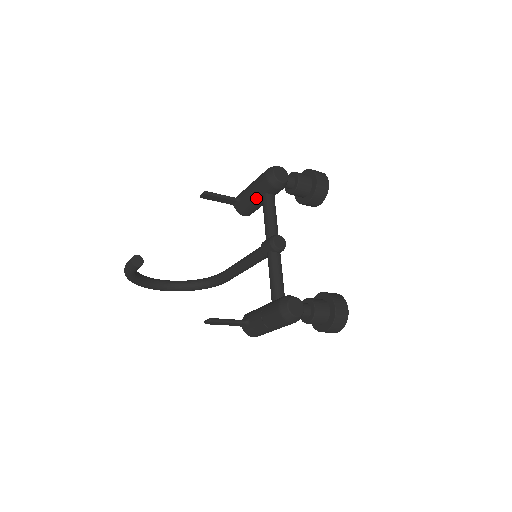
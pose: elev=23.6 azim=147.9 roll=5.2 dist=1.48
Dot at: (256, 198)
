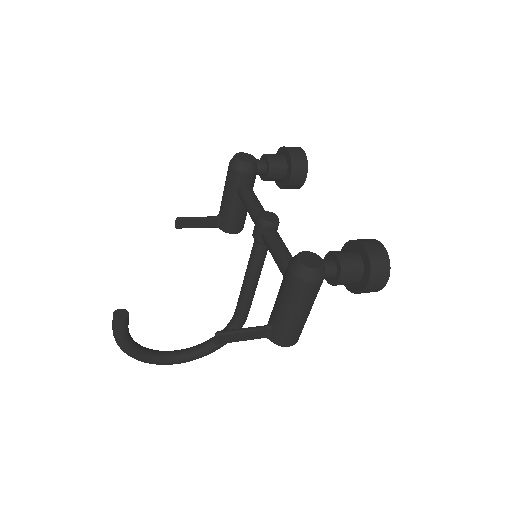
Dot at: (233, 199)
